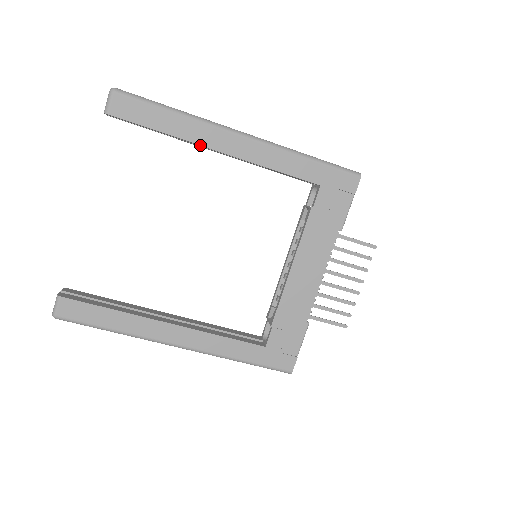
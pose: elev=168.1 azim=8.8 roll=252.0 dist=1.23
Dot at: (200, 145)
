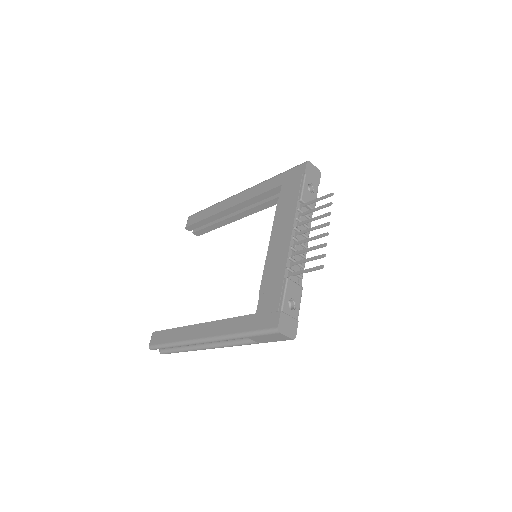
Dot at: (220, 212)
